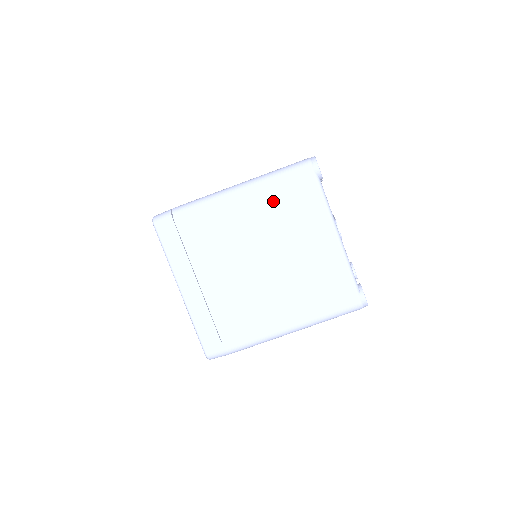
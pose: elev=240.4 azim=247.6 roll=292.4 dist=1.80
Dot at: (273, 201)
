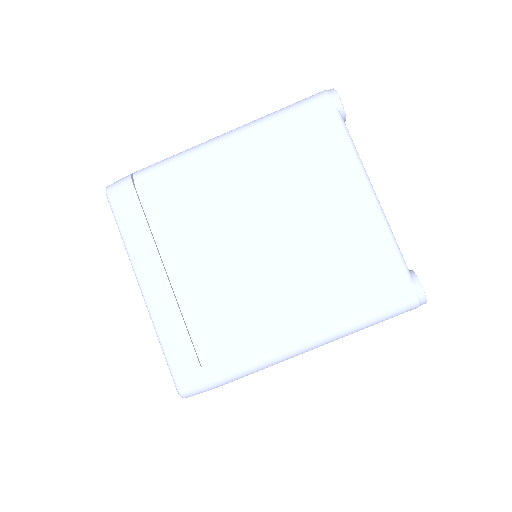
Dot at: (275, 150)
